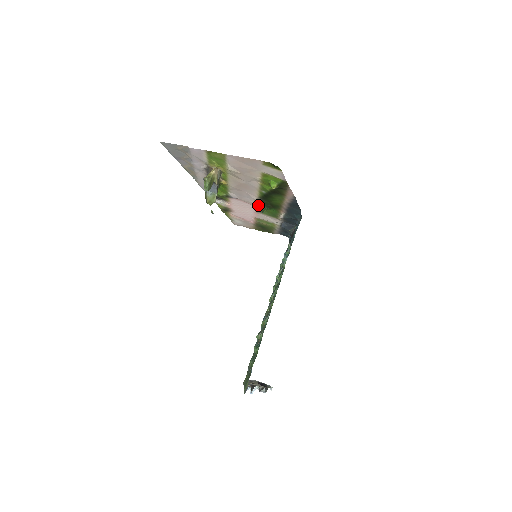
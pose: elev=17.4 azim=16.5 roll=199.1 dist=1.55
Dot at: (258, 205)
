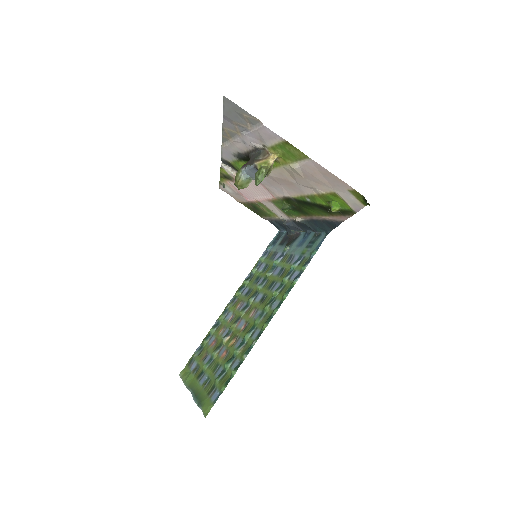
Dot at: (280, 199)
